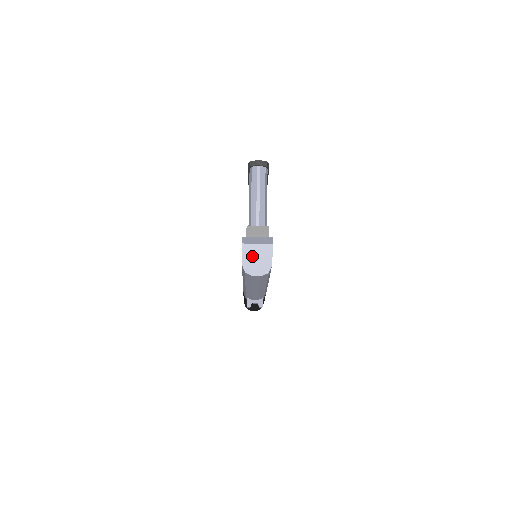
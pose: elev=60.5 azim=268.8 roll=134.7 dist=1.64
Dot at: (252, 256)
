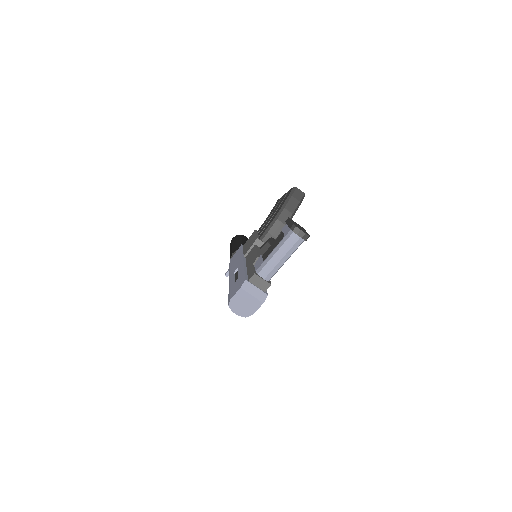
Dot at: (242, 300)
